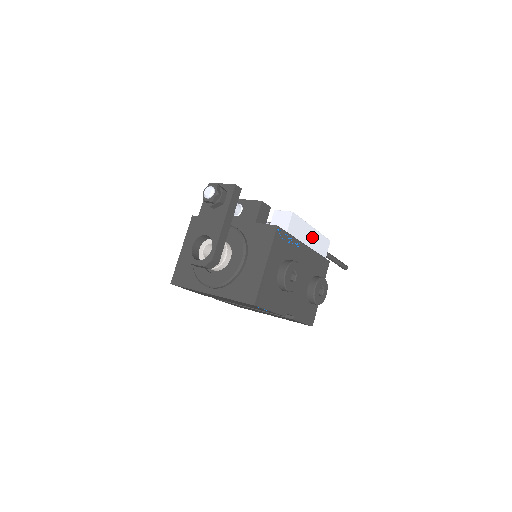
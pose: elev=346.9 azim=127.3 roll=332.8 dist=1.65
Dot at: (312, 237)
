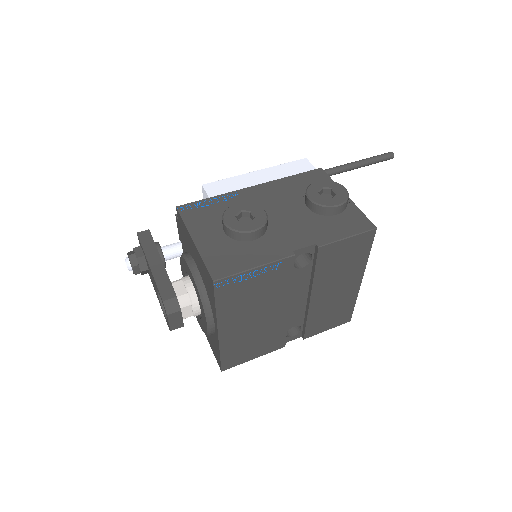
Dot at: (265, 177)
